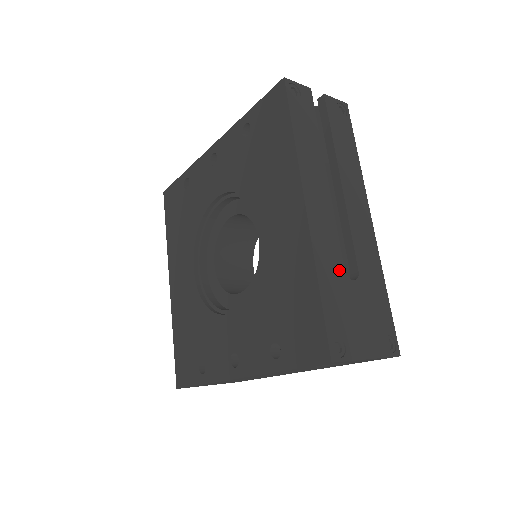
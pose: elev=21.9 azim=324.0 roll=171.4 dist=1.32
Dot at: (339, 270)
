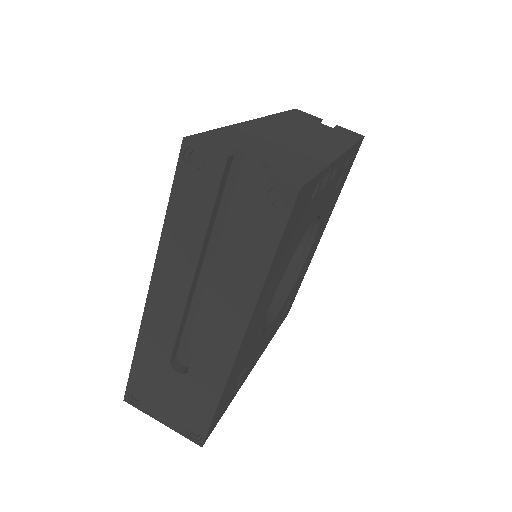
Dot at: (163, 357)
